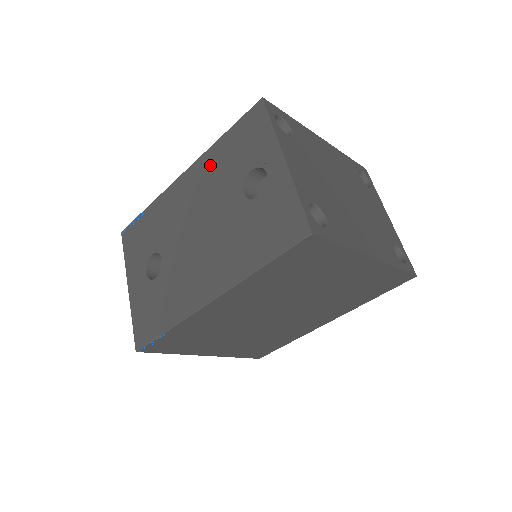
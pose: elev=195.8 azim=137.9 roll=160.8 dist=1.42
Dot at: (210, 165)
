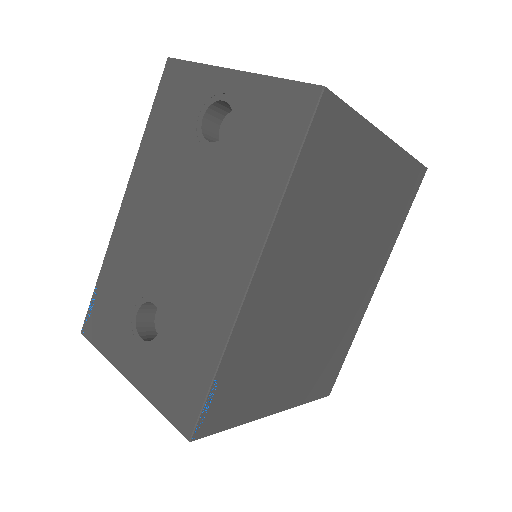
Dot at: (150, 162)
